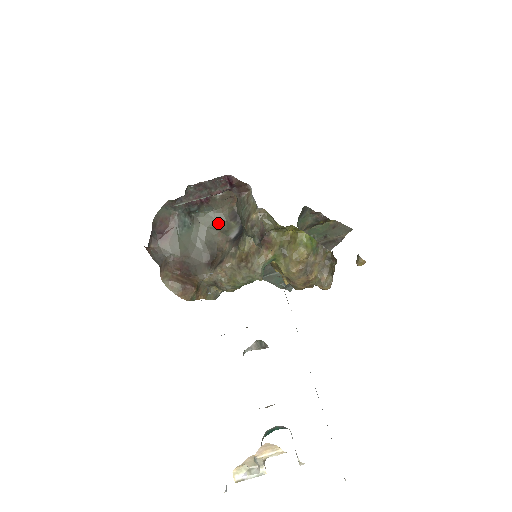
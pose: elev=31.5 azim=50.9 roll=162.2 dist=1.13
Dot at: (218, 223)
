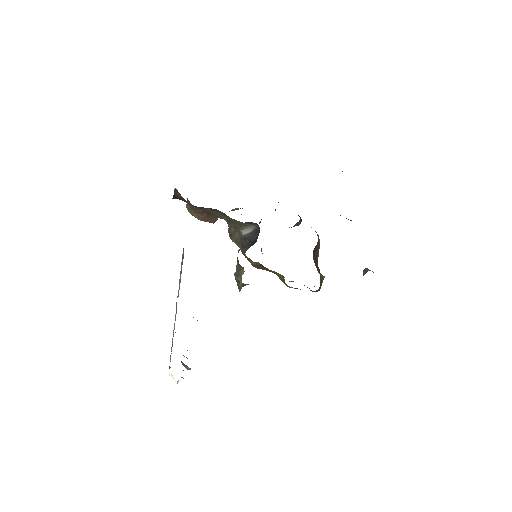
Dot at: (234, 220)
